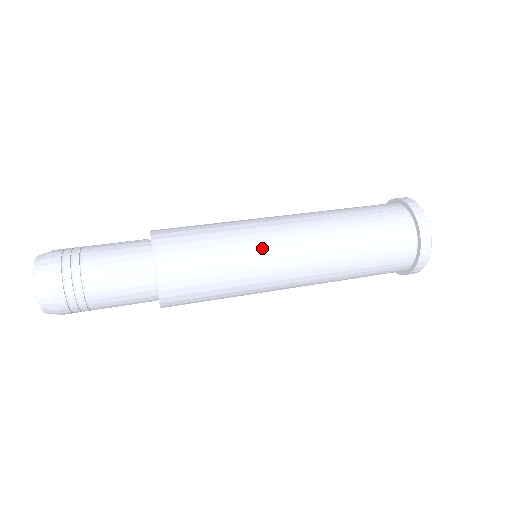
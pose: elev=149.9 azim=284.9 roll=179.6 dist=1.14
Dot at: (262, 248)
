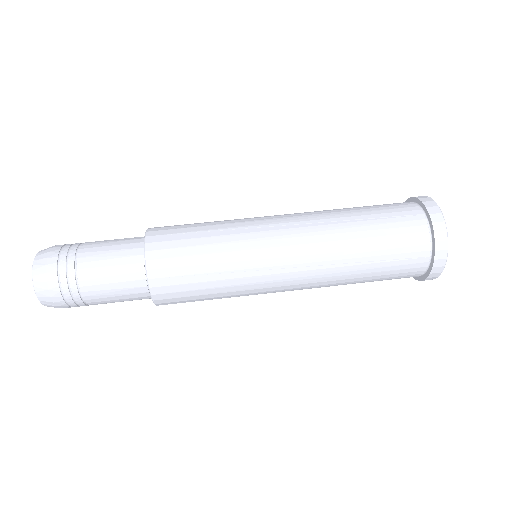
Dot at: (257, 256)
